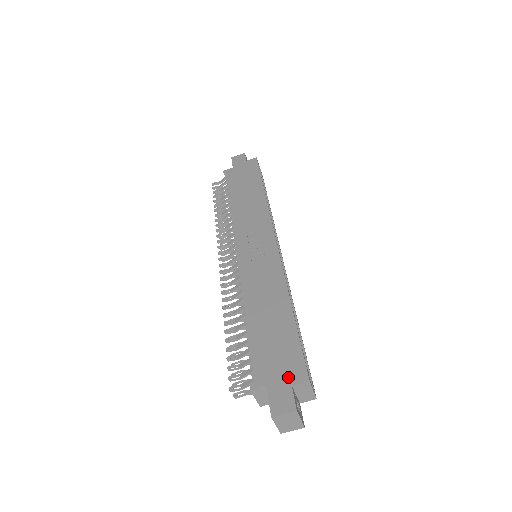
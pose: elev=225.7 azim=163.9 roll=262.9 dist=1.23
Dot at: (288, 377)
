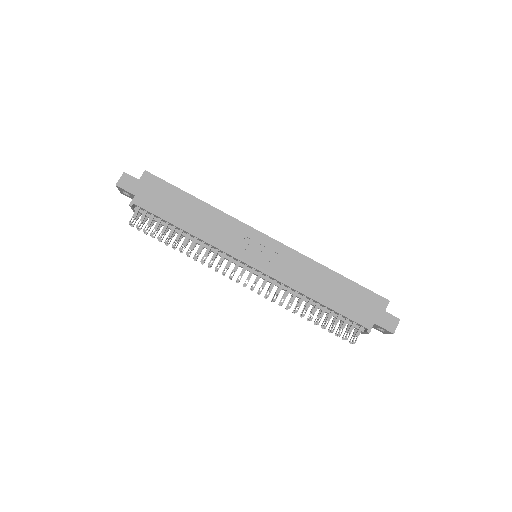
Dot at: (379, 309)
